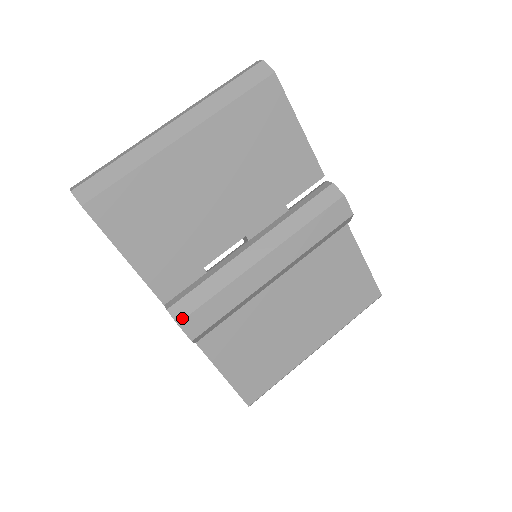
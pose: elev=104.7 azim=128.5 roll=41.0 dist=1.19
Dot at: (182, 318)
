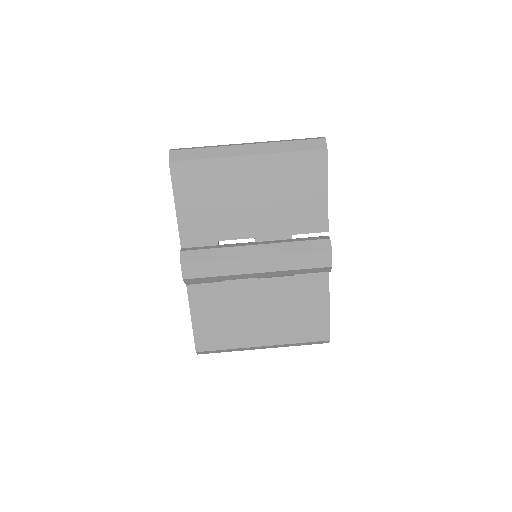
Dot at: (185, 261)
